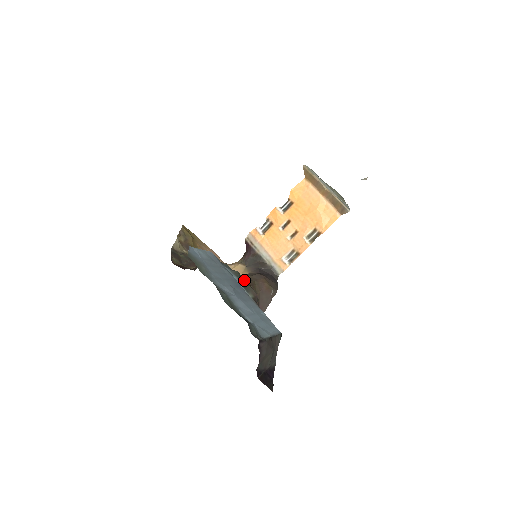
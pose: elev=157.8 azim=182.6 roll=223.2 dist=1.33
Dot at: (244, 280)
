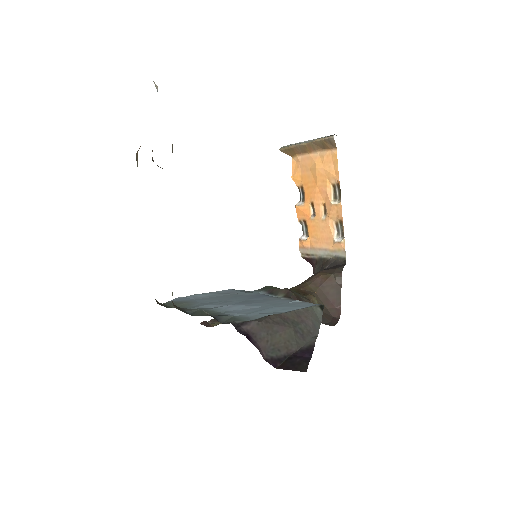
Dot at: (277, 288)
